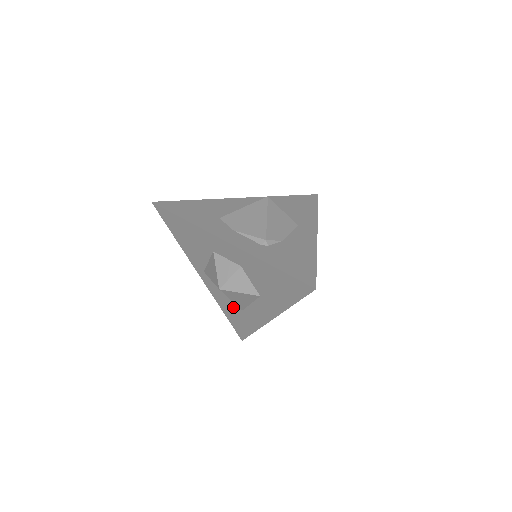
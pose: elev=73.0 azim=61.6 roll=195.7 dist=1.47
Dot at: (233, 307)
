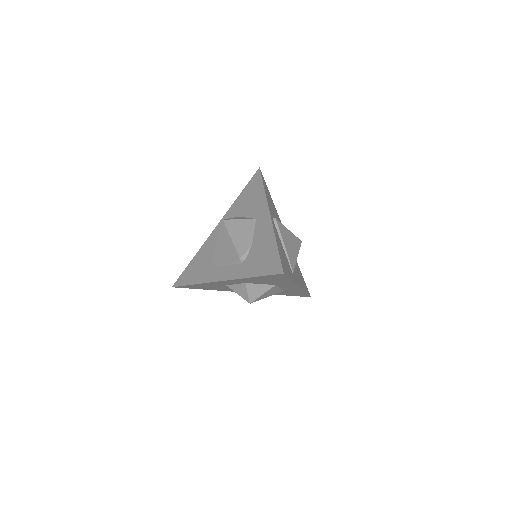
Dot at: occluded
